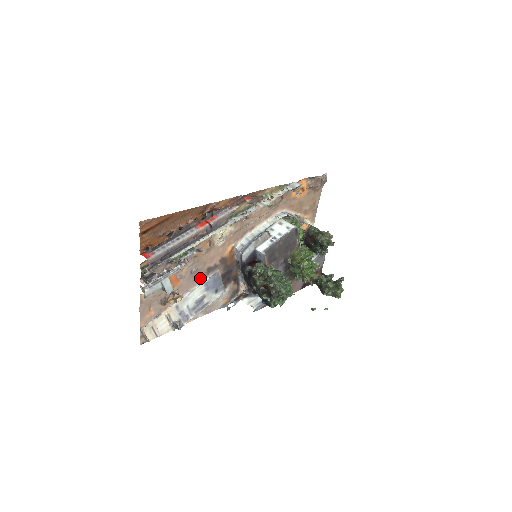
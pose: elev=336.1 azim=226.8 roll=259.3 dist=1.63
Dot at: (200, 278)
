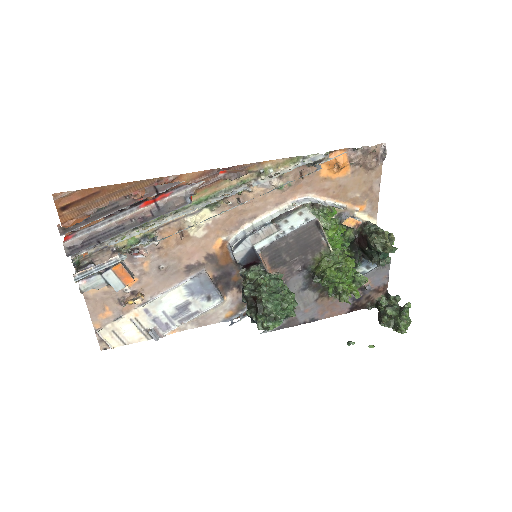
Dot at: (177, 278)
